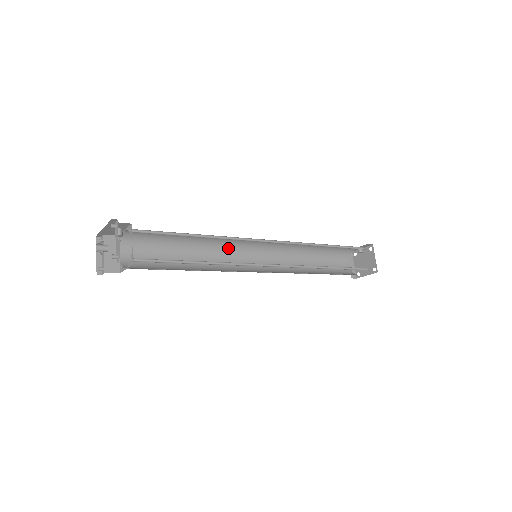
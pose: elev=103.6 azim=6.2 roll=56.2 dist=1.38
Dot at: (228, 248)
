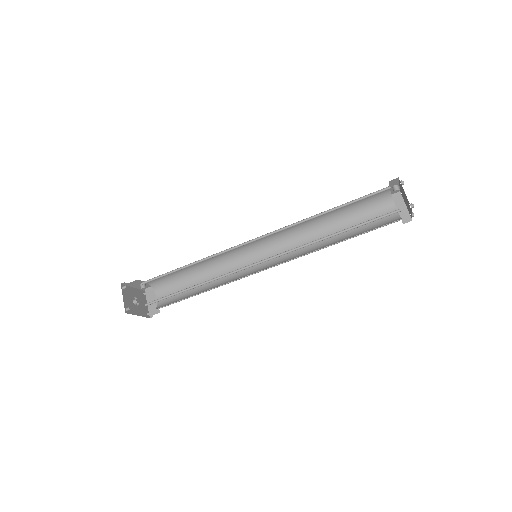
Dot at: (237, 258)
